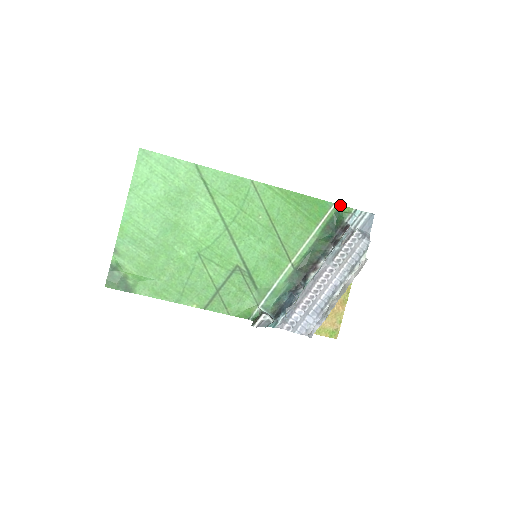
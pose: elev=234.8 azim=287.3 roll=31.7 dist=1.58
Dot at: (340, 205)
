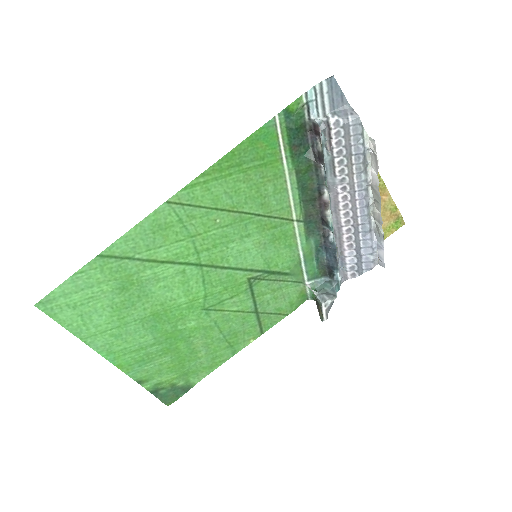
Dot at: (283, 110)
